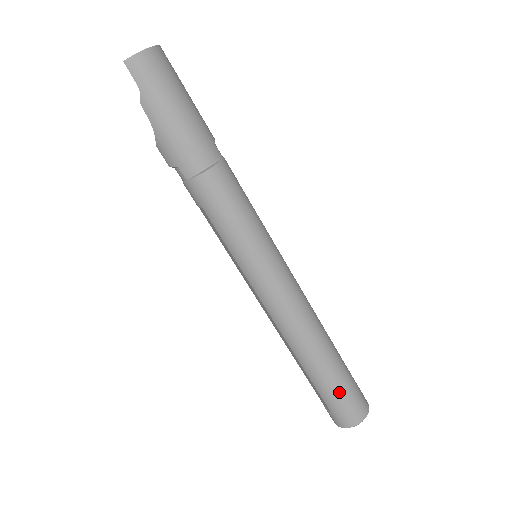
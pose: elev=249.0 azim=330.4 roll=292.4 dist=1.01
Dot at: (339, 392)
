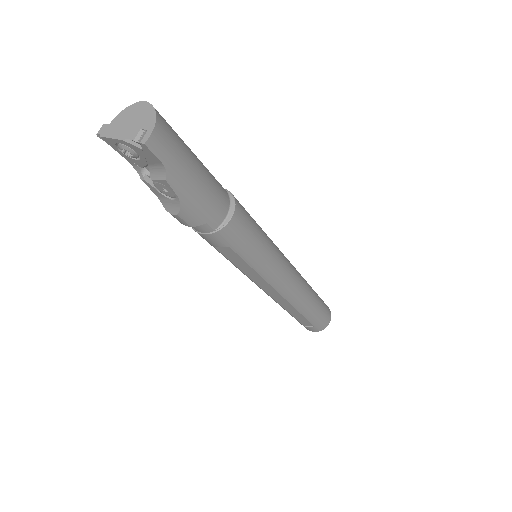
Dot at: (321, 310)
